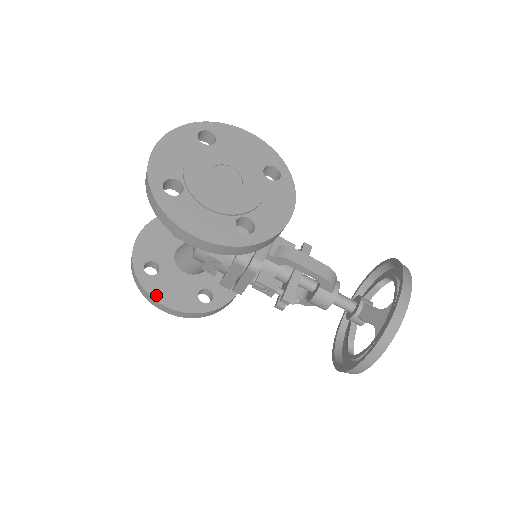
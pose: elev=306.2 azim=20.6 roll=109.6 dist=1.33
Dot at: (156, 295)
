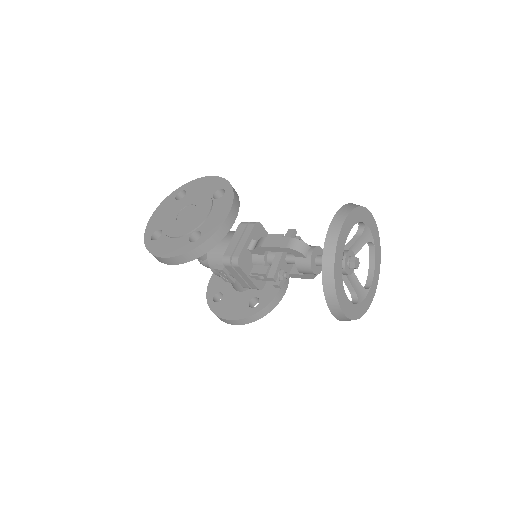
Dot at: (221, 314)
